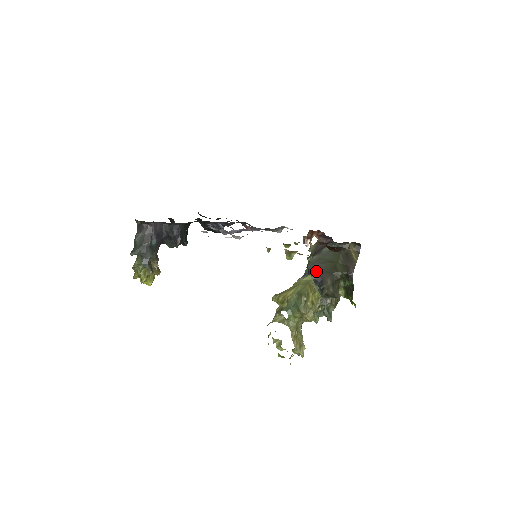
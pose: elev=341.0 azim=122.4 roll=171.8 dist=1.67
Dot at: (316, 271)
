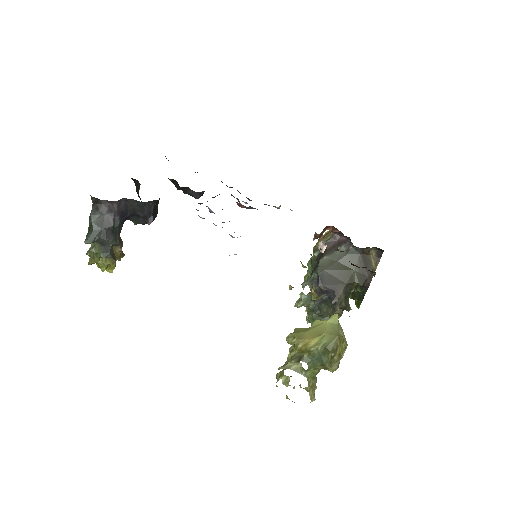
Dot at: (328, 280)
